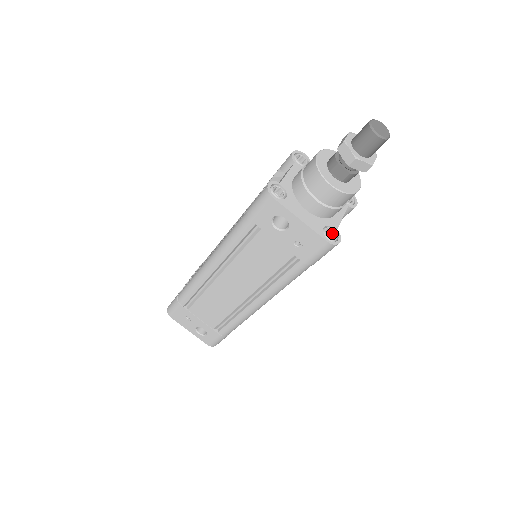
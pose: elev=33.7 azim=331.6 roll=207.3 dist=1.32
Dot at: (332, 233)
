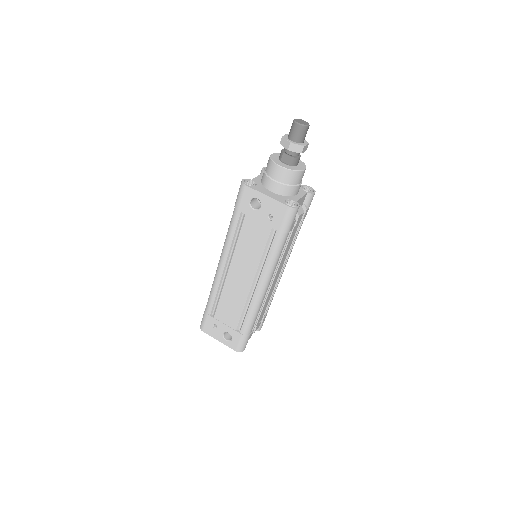
Dot at: (293, 204)
